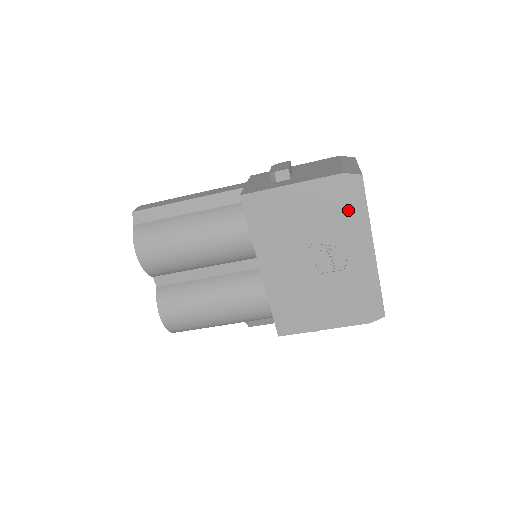
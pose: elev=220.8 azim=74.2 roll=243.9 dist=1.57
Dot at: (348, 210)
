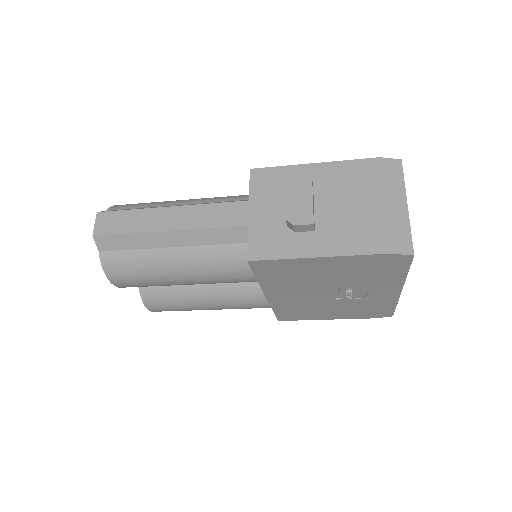
Dot at: (383, 273)
